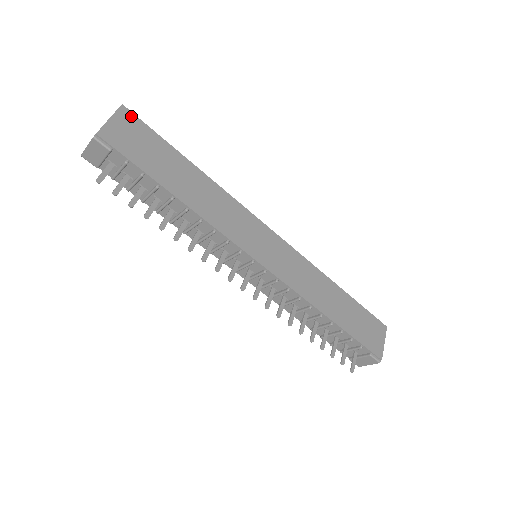
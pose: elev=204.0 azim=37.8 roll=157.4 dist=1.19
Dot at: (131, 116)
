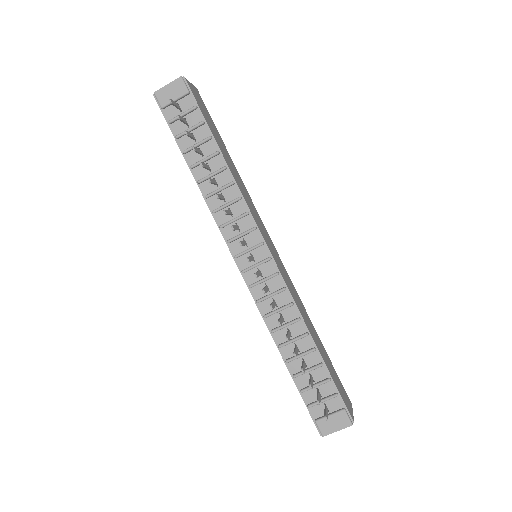
Dot at: (201, 98)
